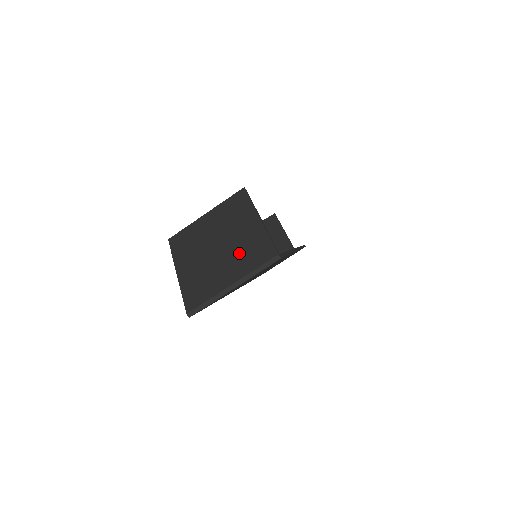
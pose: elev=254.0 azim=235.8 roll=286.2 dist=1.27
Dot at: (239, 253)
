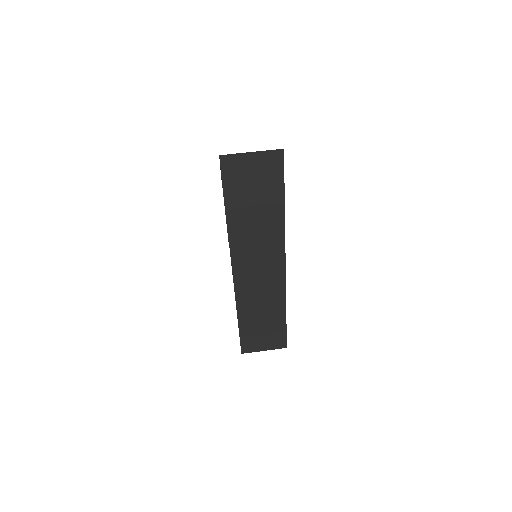
Dot at: occluded
